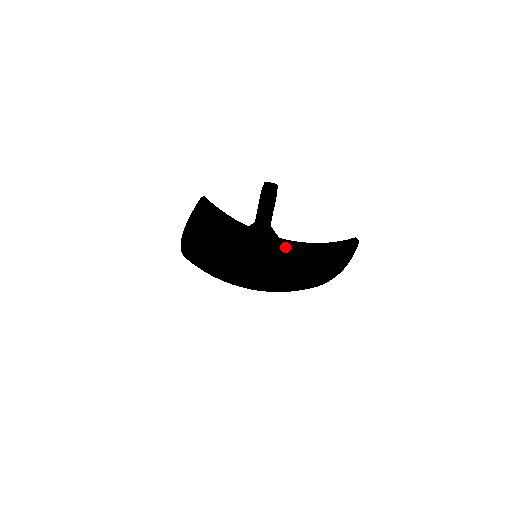
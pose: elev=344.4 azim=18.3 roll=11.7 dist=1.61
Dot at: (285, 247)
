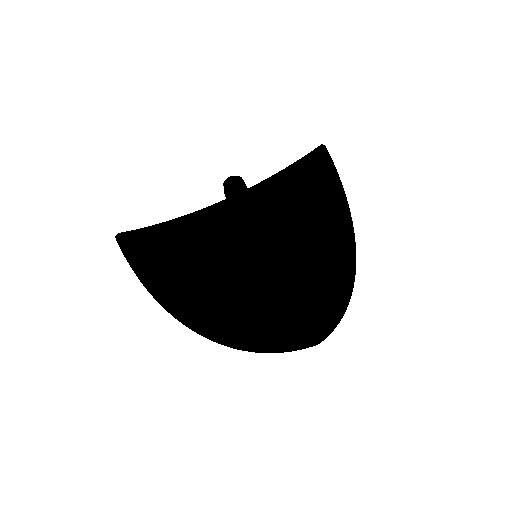
Dot at: (276, 222)
